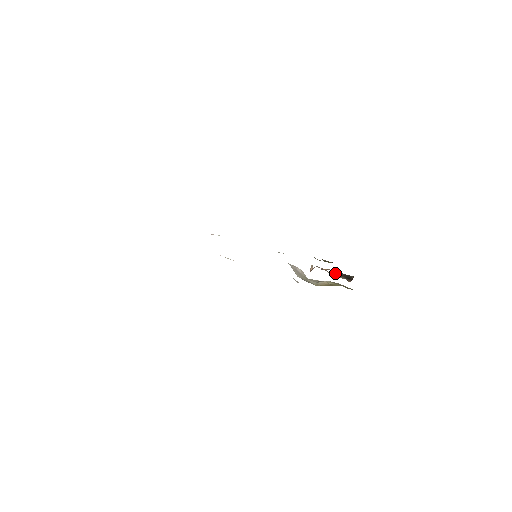
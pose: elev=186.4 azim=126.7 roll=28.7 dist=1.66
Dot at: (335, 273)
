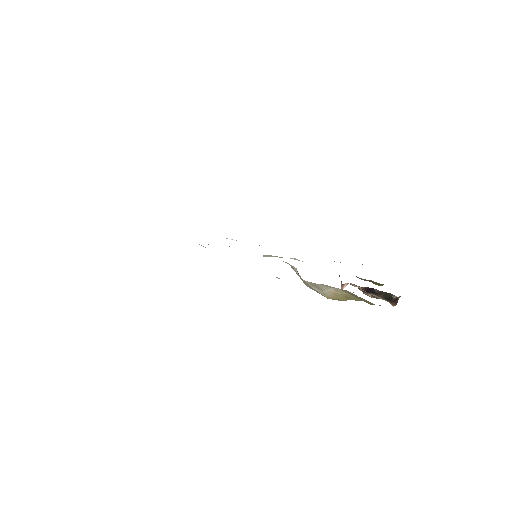
Dot at: (365, 288)
